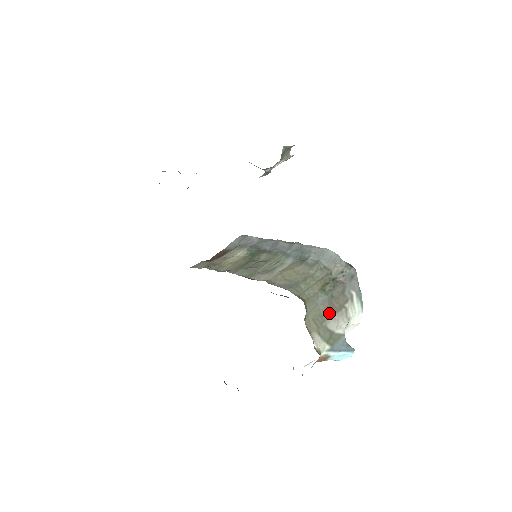
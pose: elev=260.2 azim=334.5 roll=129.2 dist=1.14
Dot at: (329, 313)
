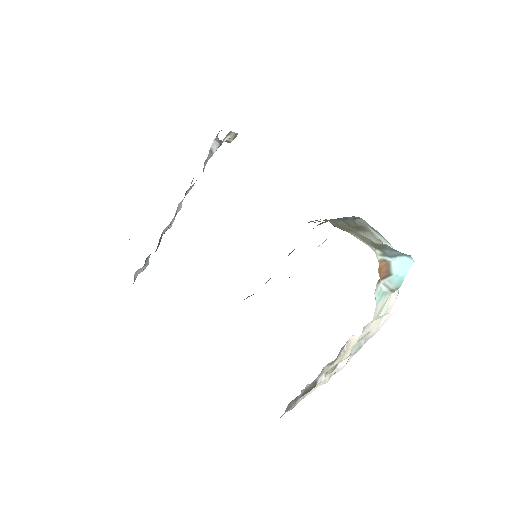
Dot at: (354, 229)
